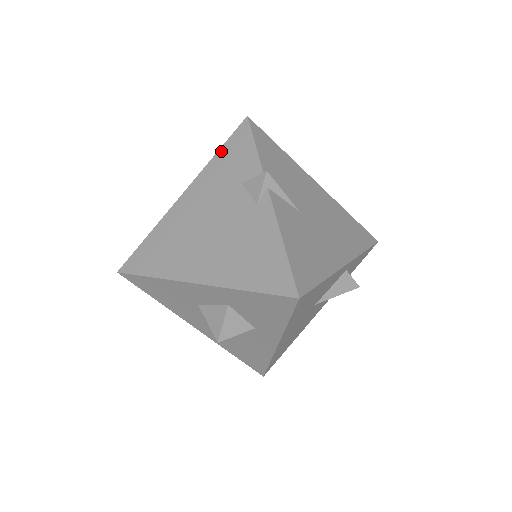
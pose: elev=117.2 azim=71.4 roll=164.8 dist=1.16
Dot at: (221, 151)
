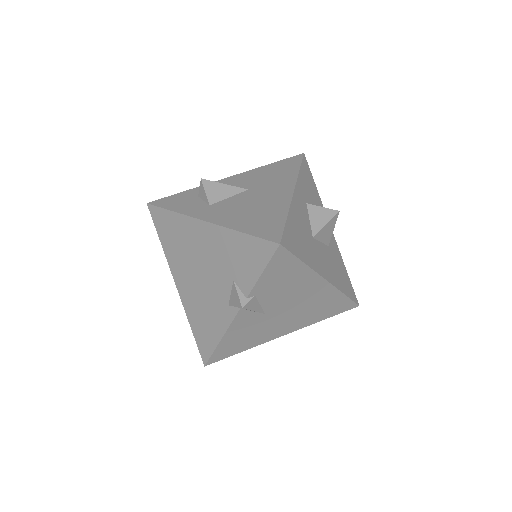
Dot at: (244, 237)
